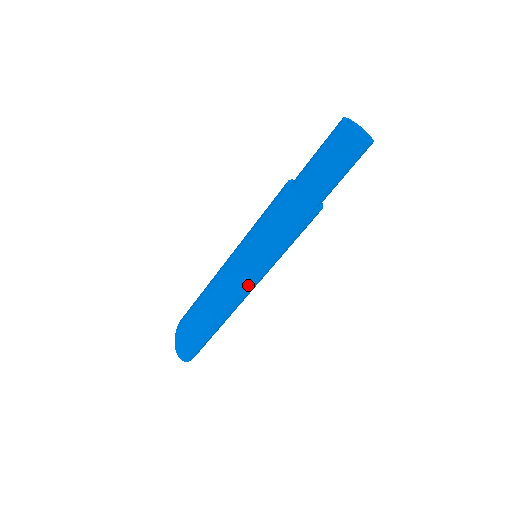
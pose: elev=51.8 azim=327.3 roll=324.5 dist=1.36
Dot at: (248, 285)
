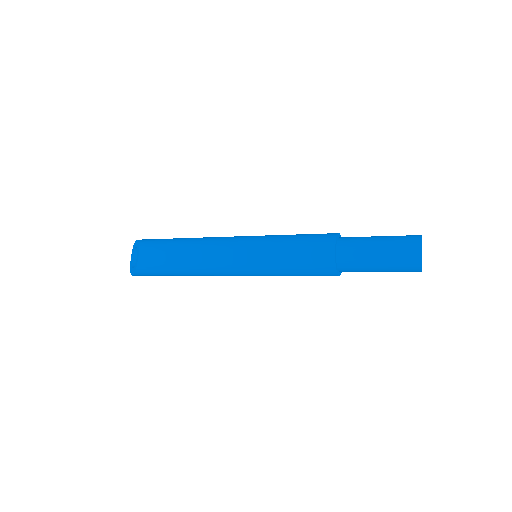
Dot at: occluded
